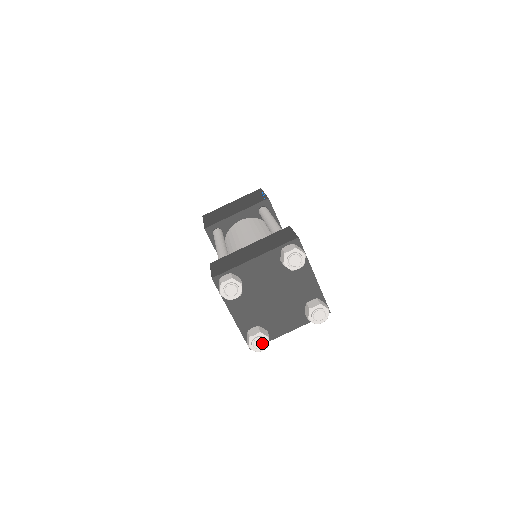
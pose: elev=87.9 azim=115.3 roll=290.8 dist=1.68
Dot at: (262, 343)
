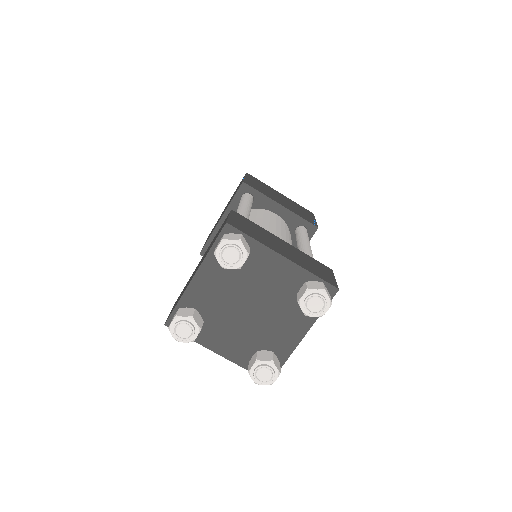
Dot at: (267, 372)
